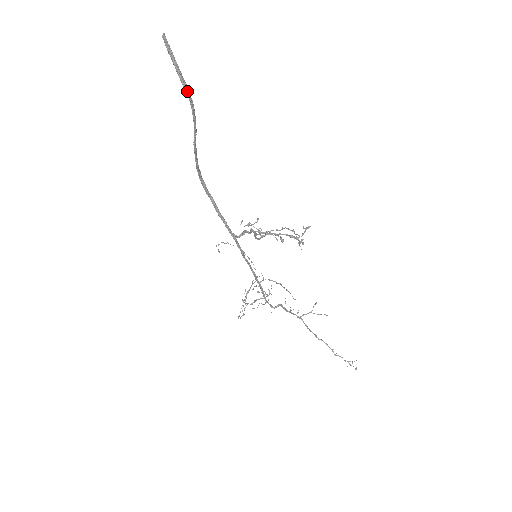
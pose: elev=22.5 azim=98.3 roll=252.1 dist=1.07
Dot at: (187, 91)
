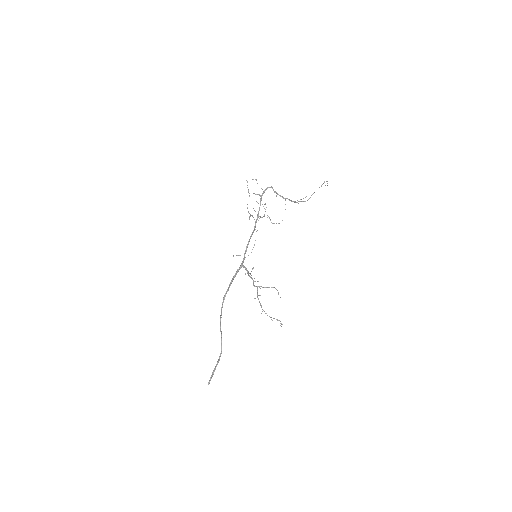
Dot at: (219, 360)
